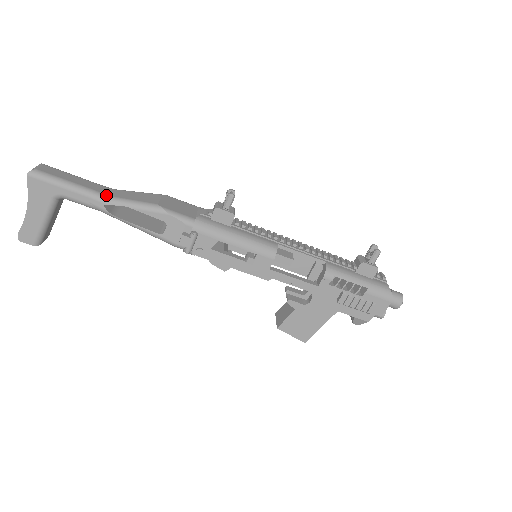
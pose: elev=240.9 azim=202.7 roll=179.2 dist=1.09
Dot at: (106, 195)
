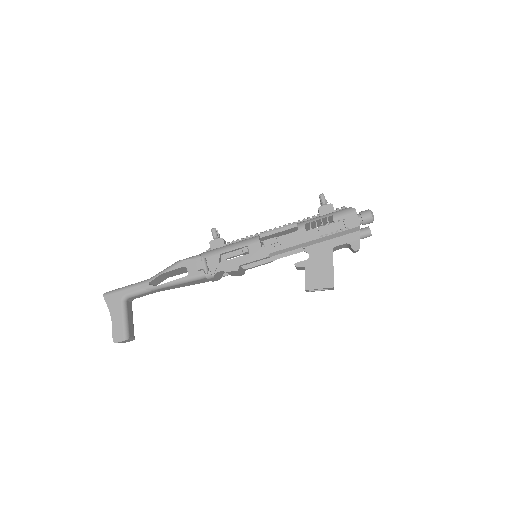
Dot at: (148, 279)
